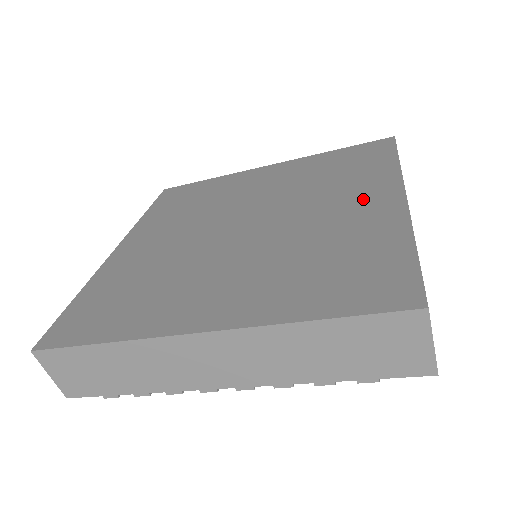
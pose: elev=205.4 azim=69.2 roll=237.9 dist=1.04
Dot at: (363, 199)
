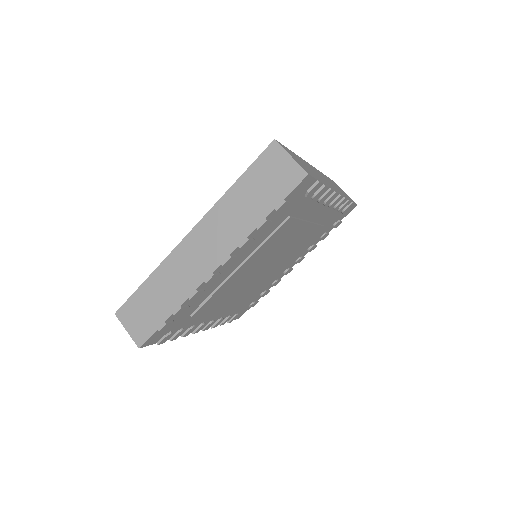
Dot at: occluded
